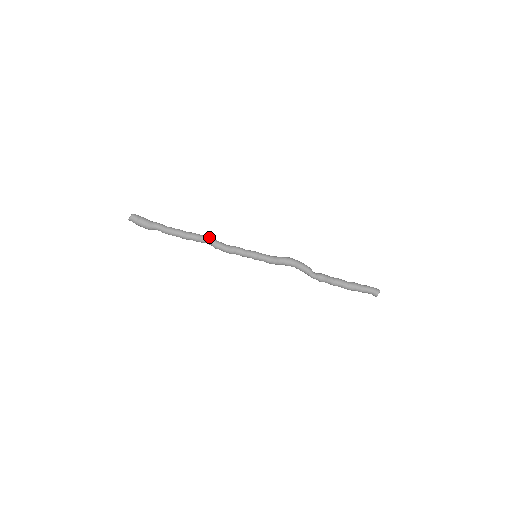
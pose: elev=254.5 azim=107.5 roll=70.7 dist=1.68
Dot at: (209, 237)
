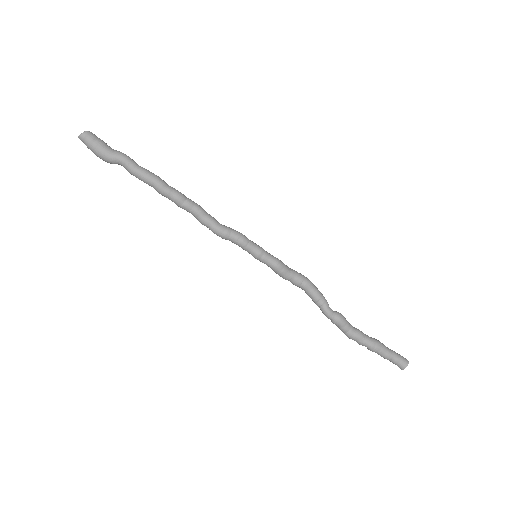
Dot at: occluded
